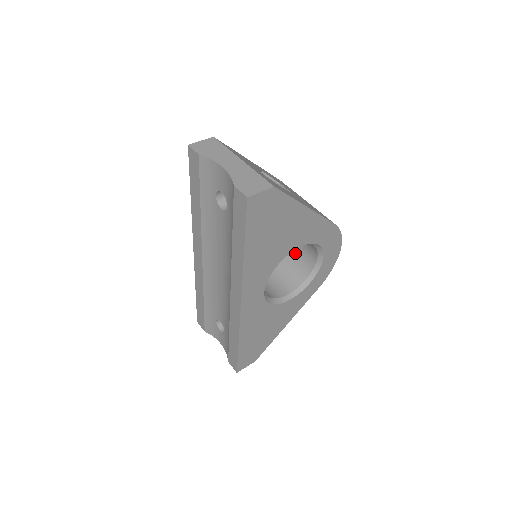
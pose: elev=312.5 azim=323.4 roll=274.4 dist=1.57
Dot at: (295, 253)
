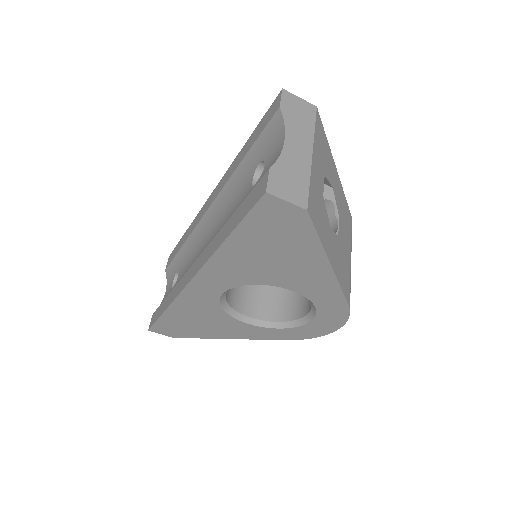
Dot at: occluded
